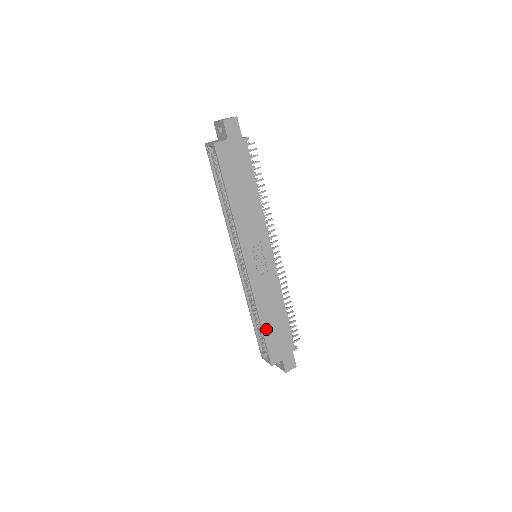
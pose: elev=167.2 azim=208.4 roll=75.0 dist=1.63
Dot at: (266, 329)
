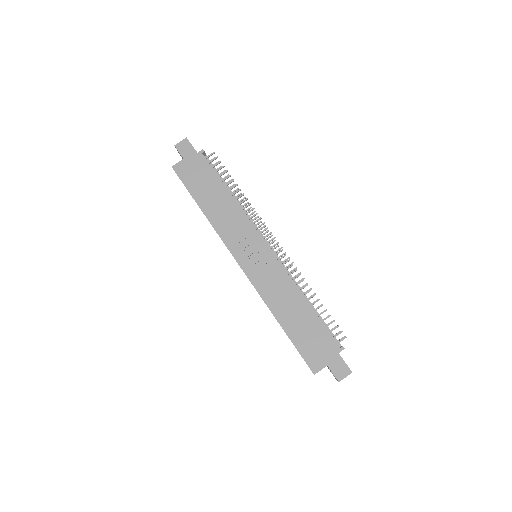
Dot at: (290, 330)
